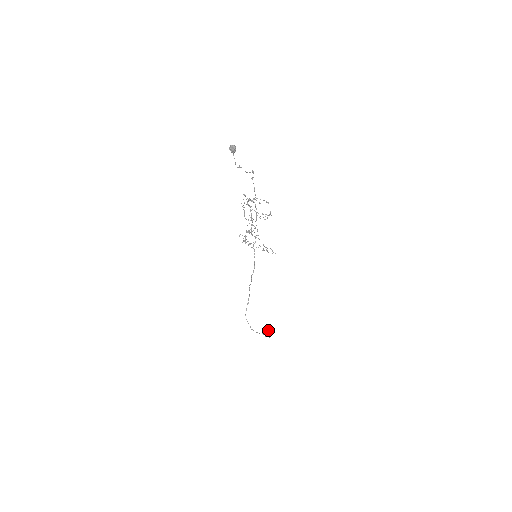
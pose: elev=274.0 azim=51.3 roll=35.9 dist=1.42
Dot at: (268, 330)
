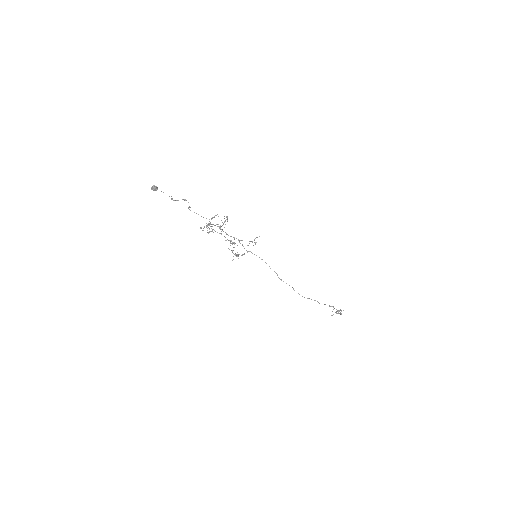
Dot at: (336, 313)
